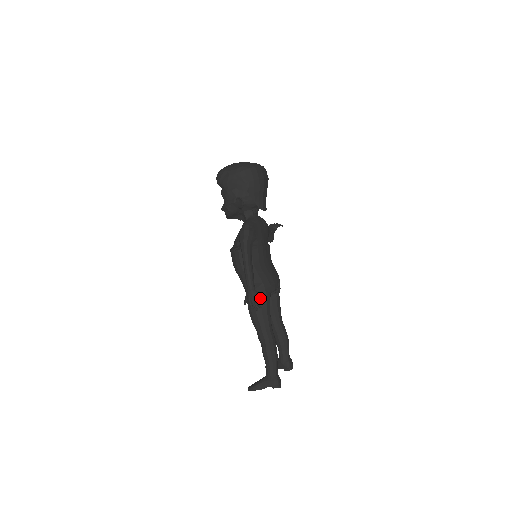
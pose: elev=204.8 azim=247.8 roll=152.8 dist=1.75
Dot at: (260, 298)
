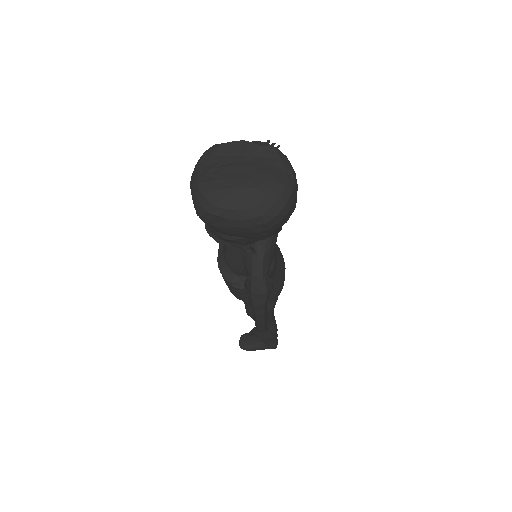
Dot at: occluded
